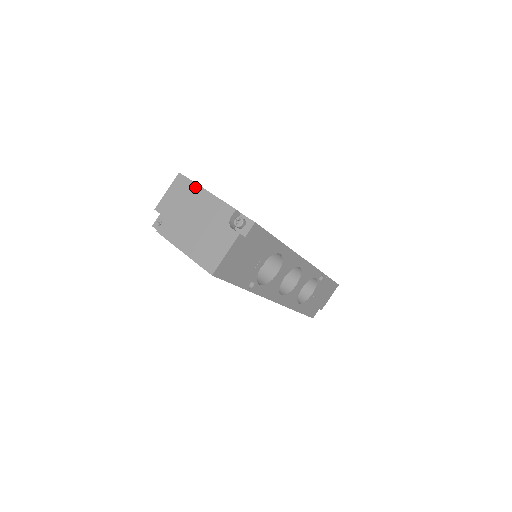
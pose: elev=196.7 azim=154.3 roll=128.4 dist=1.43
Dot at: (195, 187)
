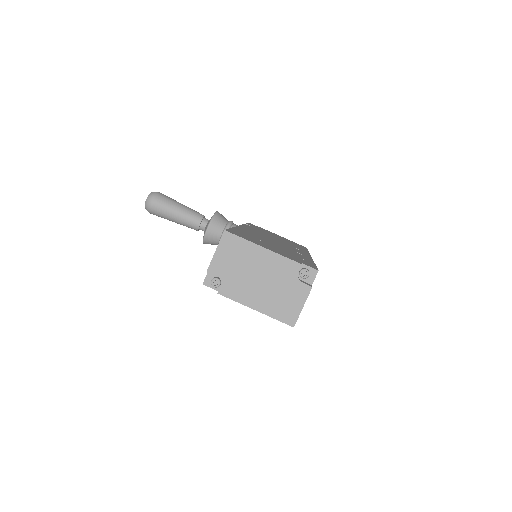
Dot at: (249, 245)
